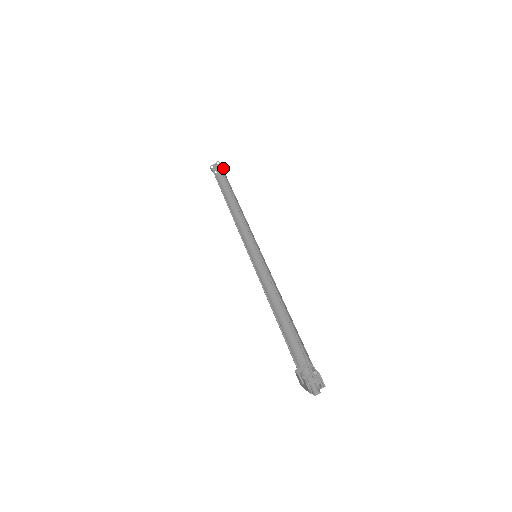
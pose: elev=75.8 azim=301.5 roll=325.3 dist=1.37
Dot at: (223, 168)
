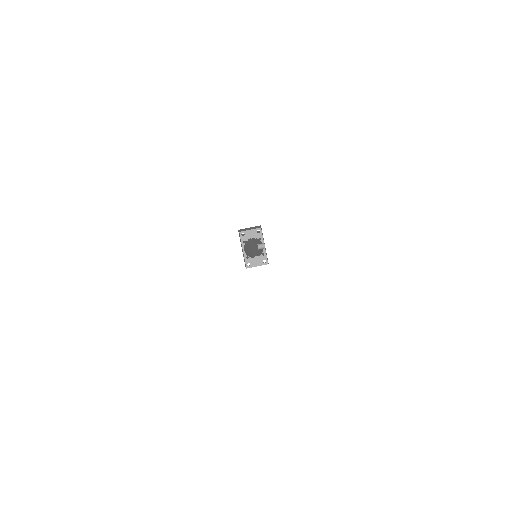
Dot at: occluded
